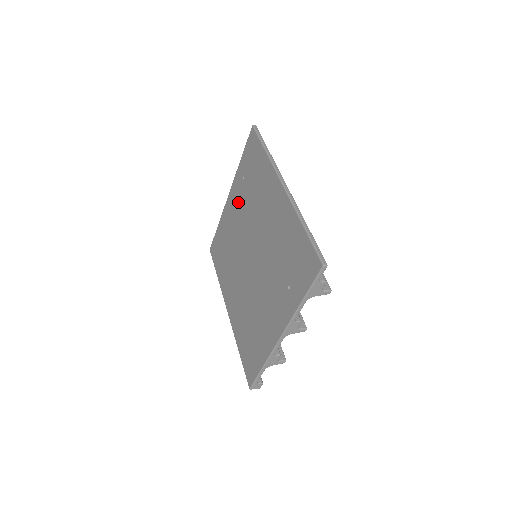
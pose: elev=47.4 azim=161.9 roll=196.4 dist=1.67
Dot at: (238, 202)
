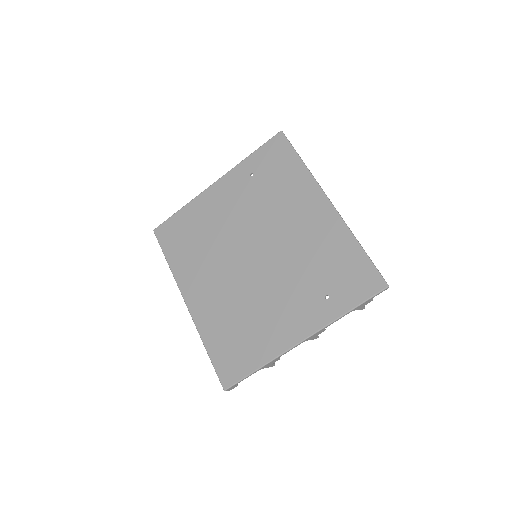
Dot at: (236, 196)
